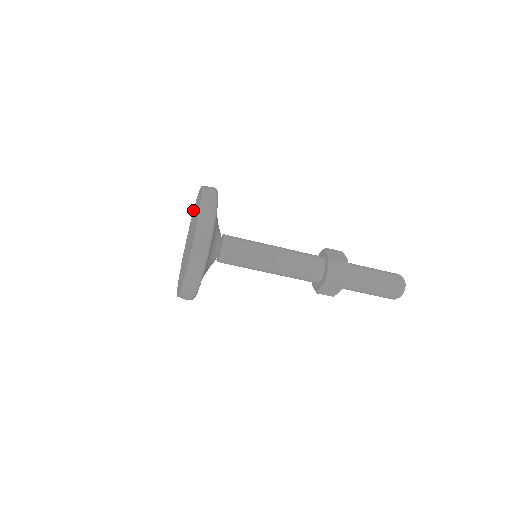
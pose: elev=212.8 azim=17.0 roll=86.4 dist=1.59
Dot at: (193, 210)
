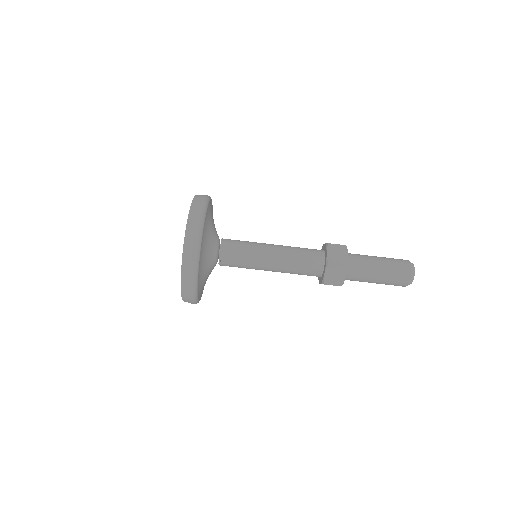
Dot at: occluded
